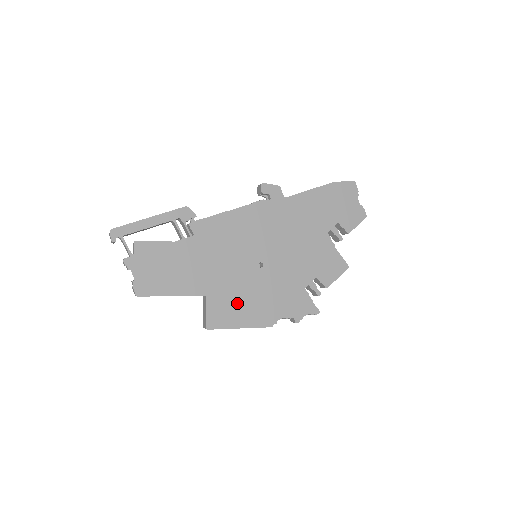
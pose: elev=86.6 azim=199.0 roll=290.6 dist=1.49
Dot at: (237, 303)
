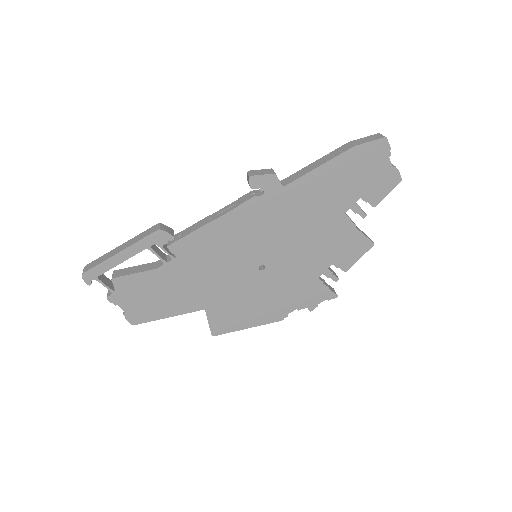
Dot at: (241, 308)
